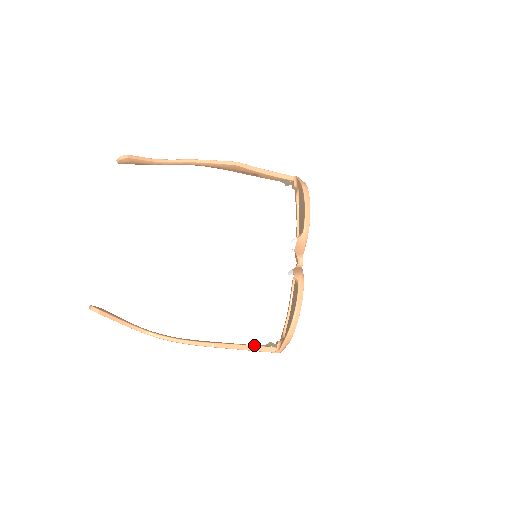
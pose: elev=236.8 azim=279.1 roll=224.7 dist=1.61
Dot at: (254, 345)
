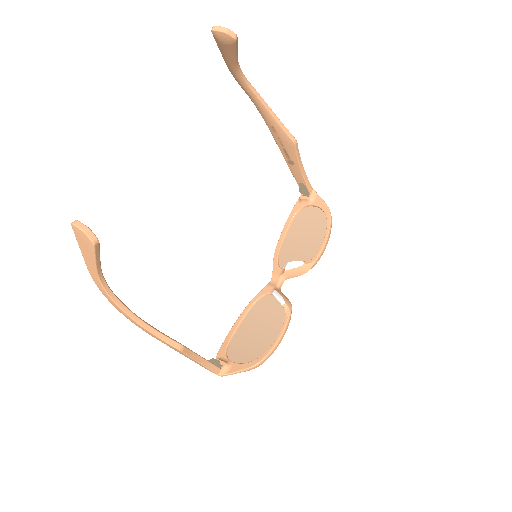
Dot at: occluded
